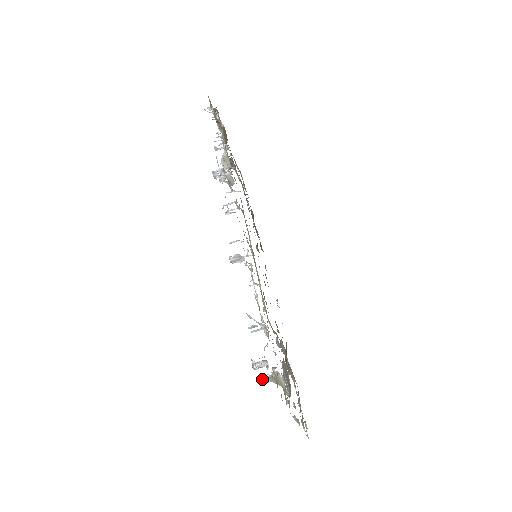
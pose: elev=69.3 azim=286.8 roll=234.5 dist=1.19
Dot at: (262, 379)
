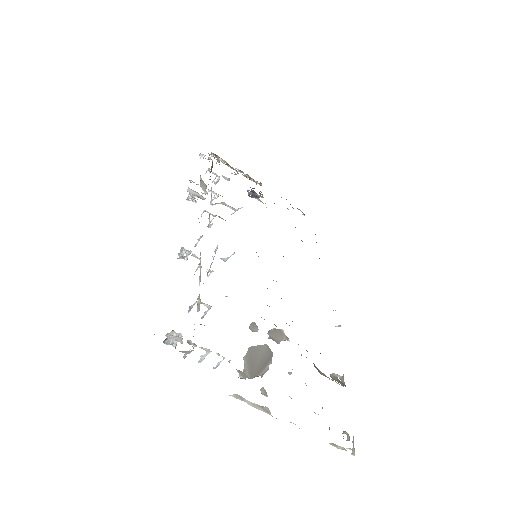
Dot at: occluded
